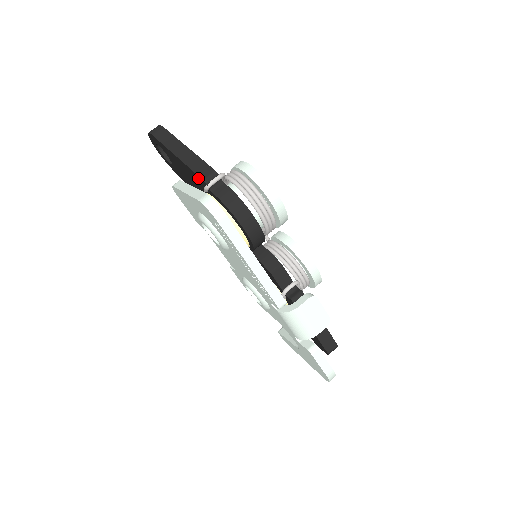
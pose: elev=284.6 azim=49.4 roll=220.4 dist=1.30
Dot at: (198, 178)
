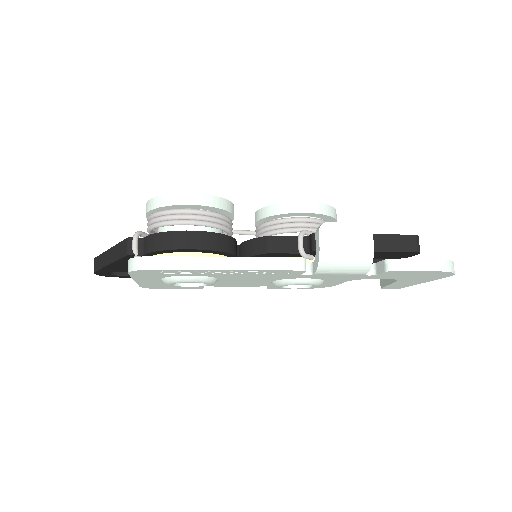
Dot at: occluded
